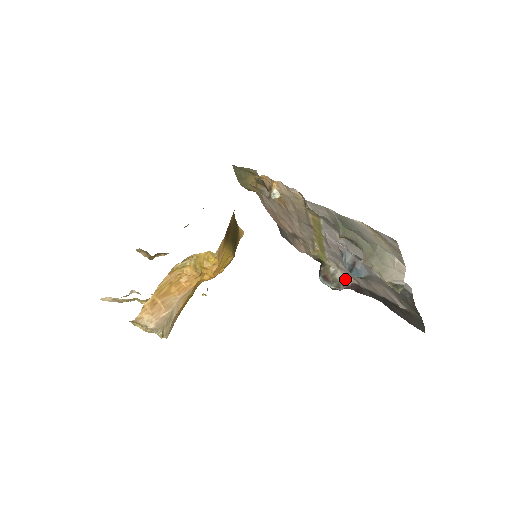
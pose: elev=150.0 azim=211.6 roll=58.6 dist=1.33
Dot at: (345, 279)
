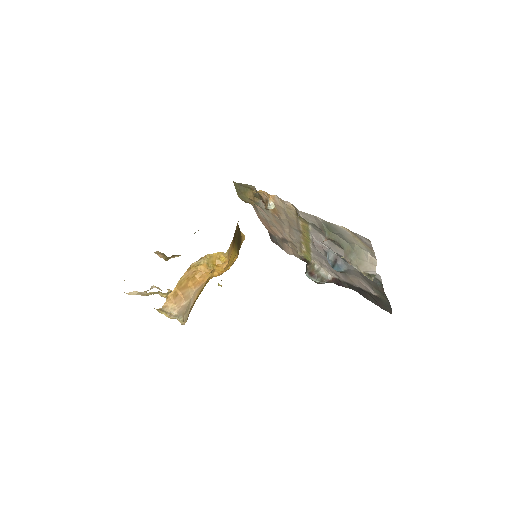
Dot at: (327, 274)
